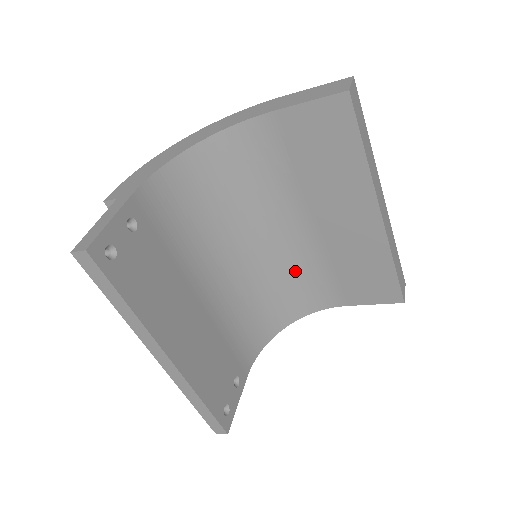
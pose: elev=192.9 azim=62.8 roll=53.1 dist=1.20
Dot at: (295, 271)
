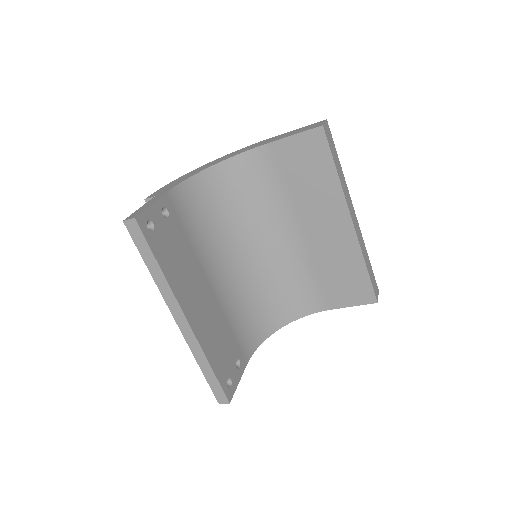
Dot at: (287, 276)
